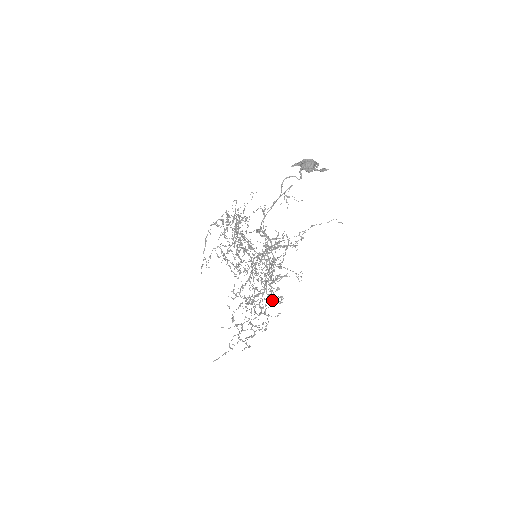
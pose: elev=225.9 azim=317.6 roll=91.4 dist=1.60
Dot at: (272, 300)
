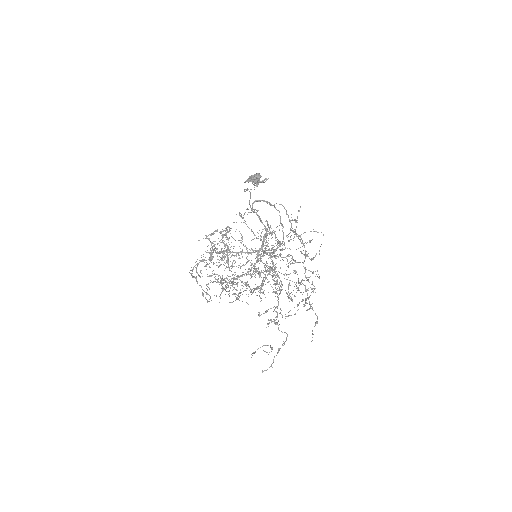
Dot at: (297, 287)
